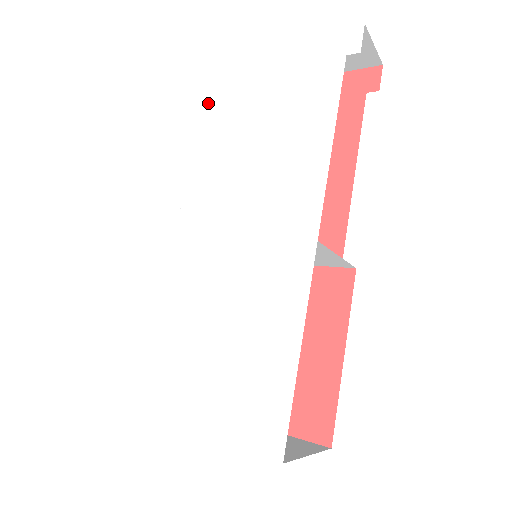
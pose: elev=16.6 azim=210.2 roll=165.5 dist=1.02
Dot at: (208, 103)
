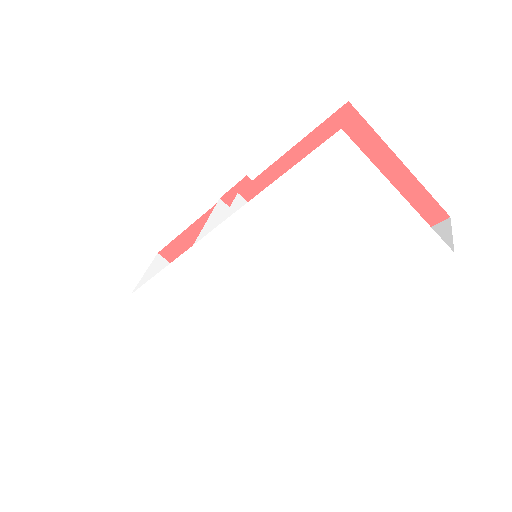
Dot at: (301, 169)
